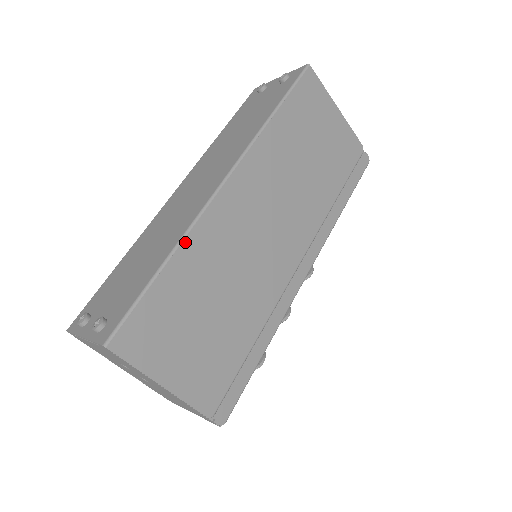
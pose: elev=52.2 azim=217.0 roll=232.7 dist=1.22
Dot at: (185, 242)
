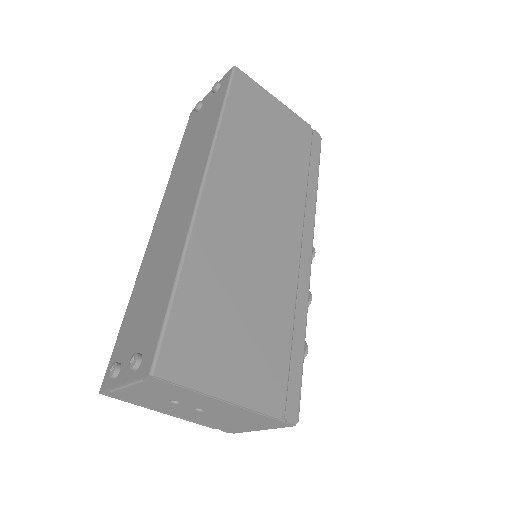
Dot at: (189, 250)
